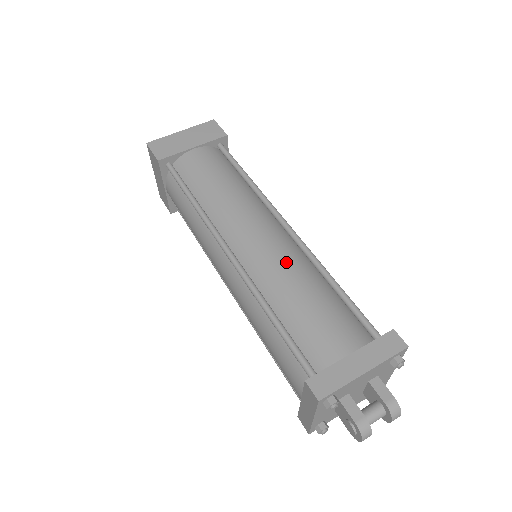
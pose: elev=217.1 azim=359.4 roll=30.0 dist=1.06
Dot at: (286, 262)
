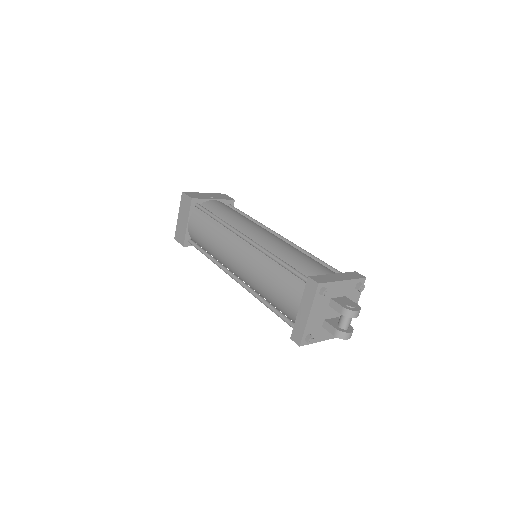
Dot at: (253, 268)
